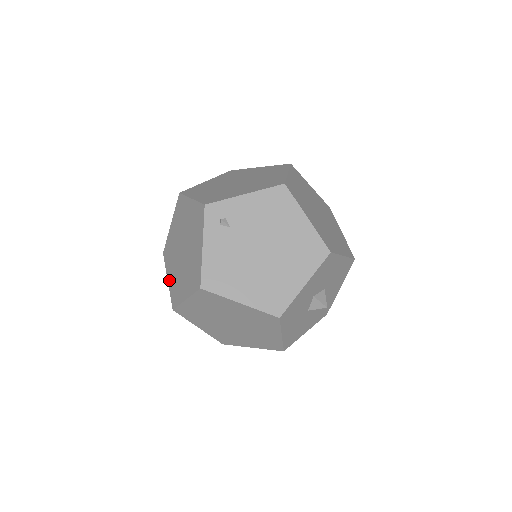
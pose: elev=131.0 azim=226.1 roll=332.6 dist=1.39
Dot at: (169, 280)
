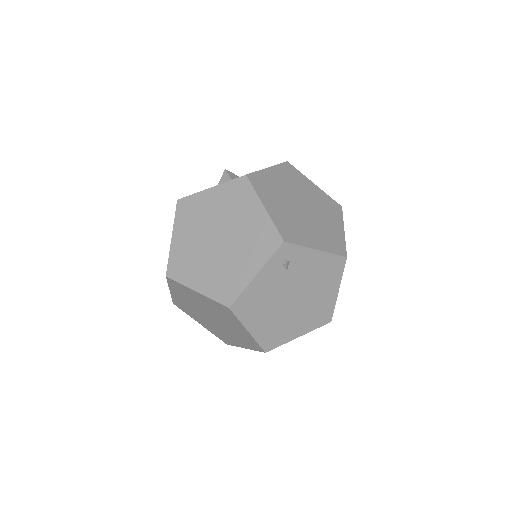
Dot at: (175, 241)
